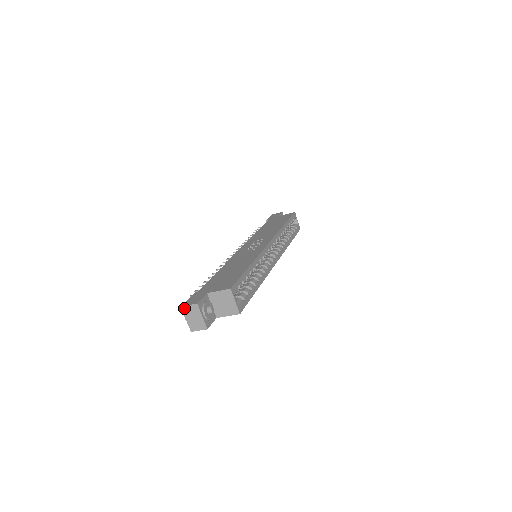
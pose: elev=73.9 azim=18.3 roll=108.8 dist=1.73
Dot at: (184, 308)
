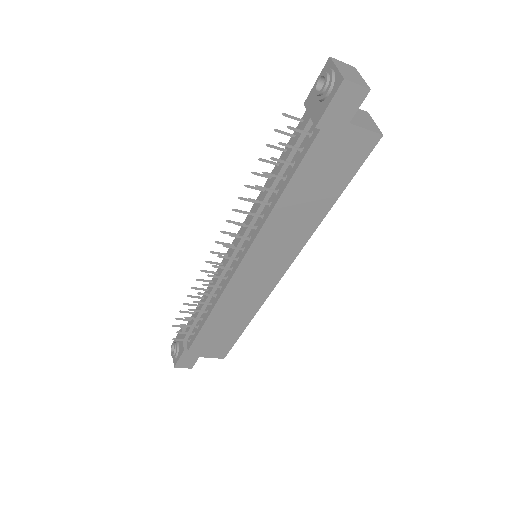
Dot at: (335, 60)
